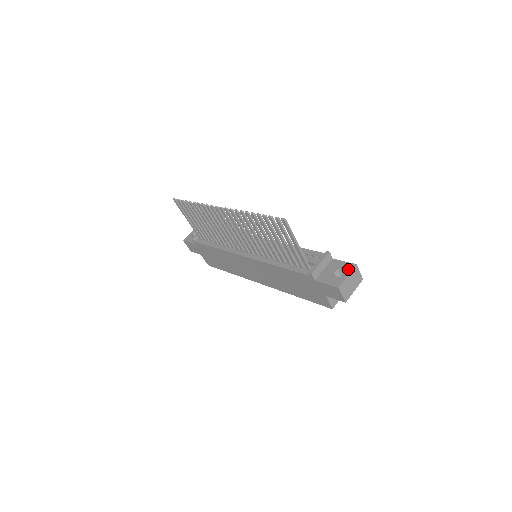
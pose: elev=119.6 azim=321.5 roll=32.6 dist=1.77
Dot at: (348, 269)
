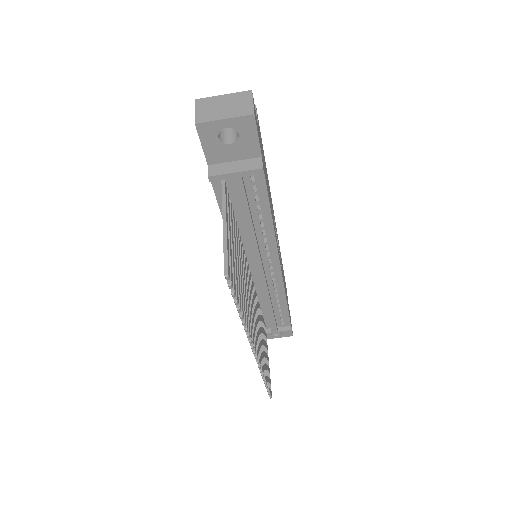
Dot at: (284, 336)
